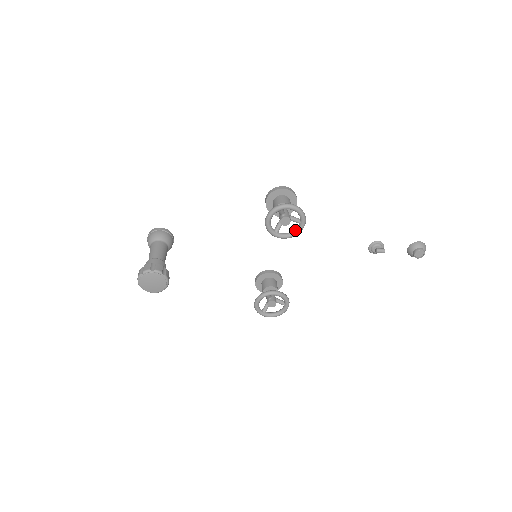
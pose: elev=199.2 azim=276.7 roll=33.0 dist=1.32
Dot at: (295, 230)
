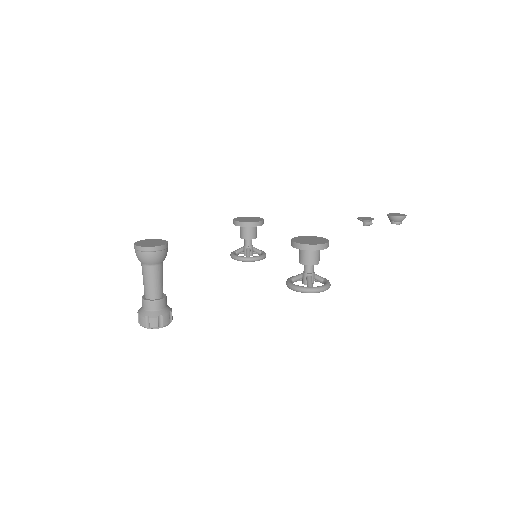
Dot at: occluded
